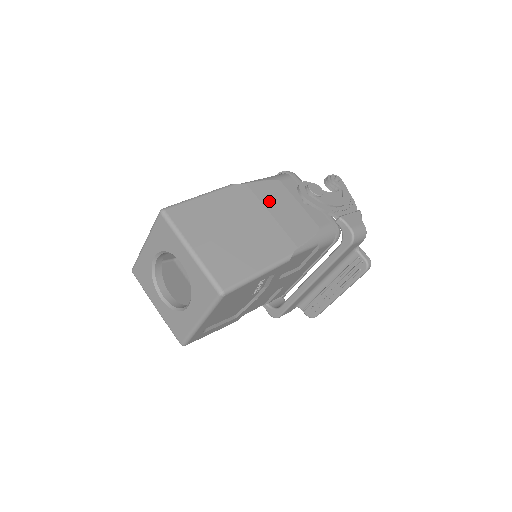
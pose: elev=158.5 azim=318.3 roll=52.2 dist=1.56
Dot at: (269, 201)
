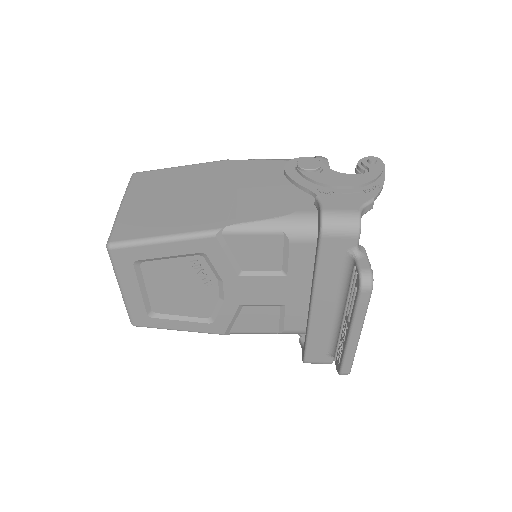
Dot at: (250, 177)
